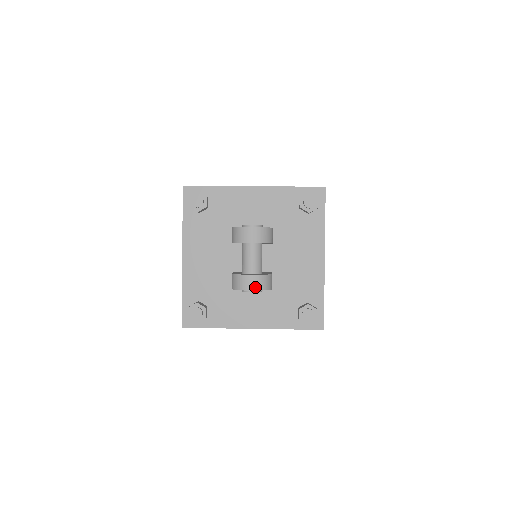
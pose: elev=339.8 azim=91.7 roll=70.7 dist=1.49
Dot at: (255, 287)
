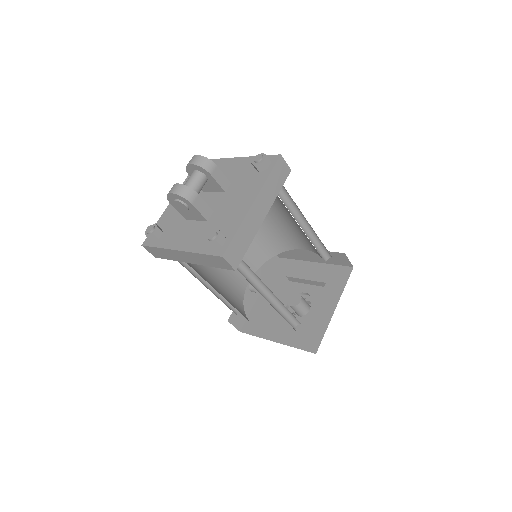
Dot at: (175, 191)
